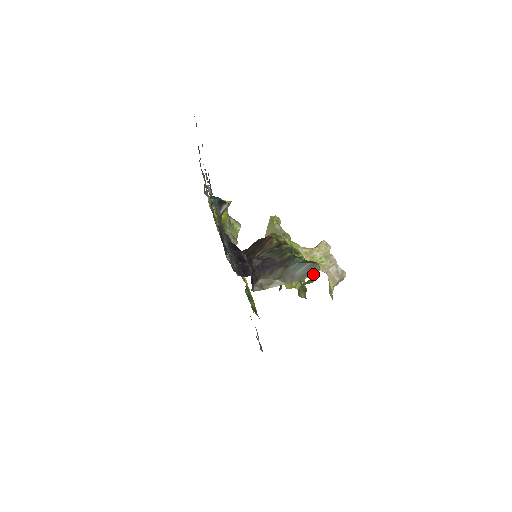
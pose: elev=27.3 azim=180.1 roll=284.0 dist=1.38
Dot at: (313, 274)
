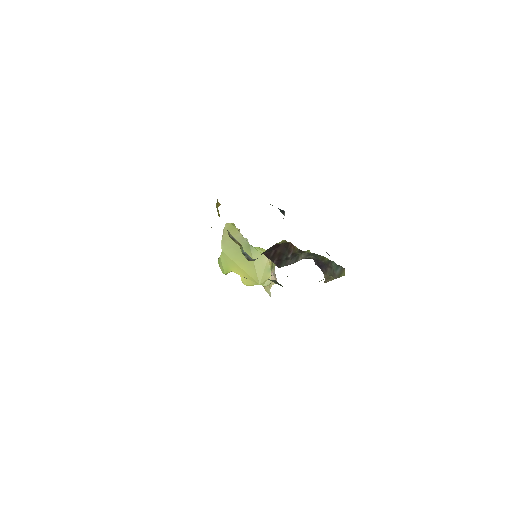
Dot at: (344, 274)
